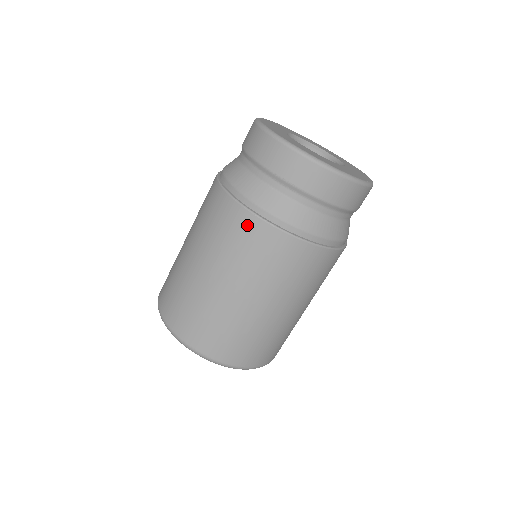
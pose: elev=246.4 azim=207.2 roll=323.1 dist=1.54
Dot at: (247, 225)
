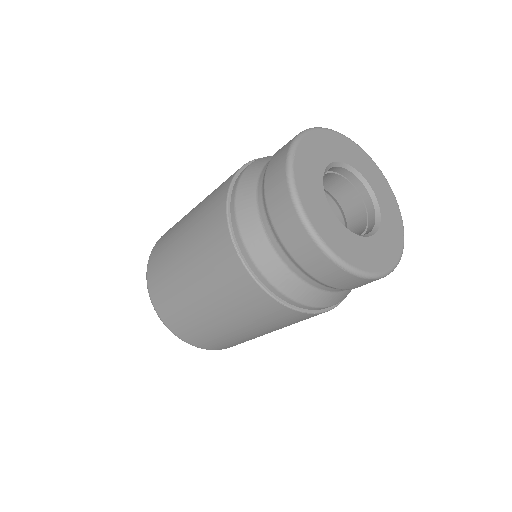
Dot at: (290, 316)
